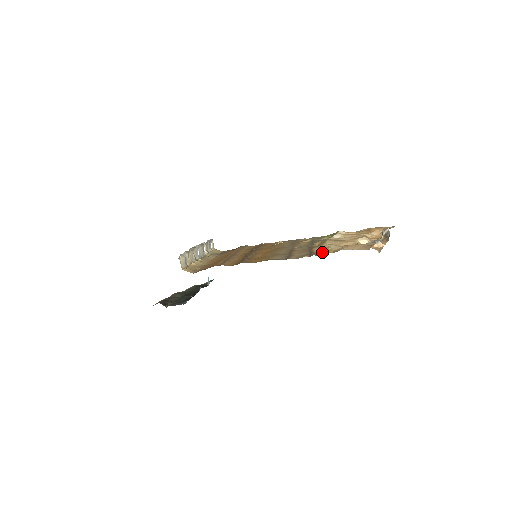
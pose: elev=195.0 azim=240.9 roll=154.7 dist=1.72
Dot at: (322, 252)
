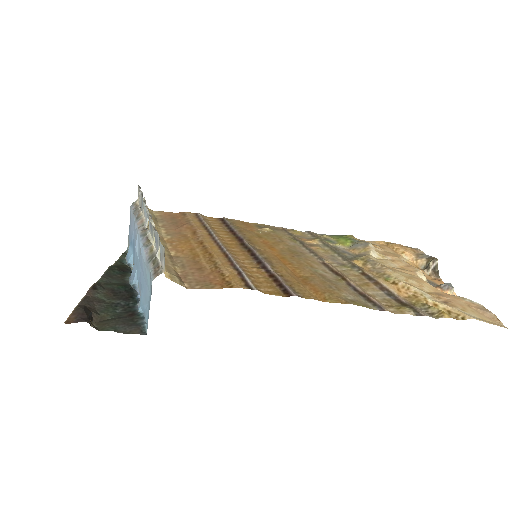
Dot at: (430, 309)
